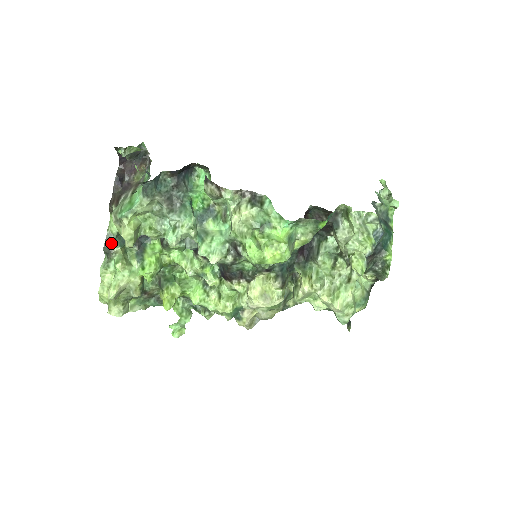
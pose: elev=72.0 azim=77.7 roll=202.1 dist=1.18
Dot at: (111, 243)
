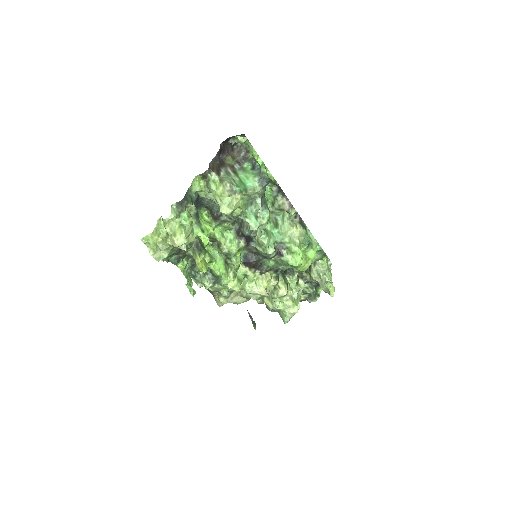
Dot at: (188, 198)
